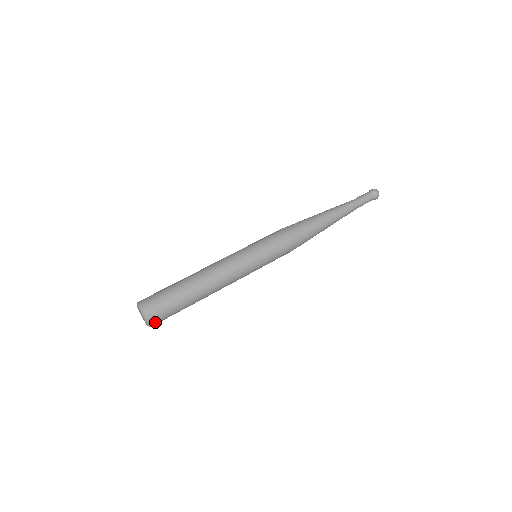
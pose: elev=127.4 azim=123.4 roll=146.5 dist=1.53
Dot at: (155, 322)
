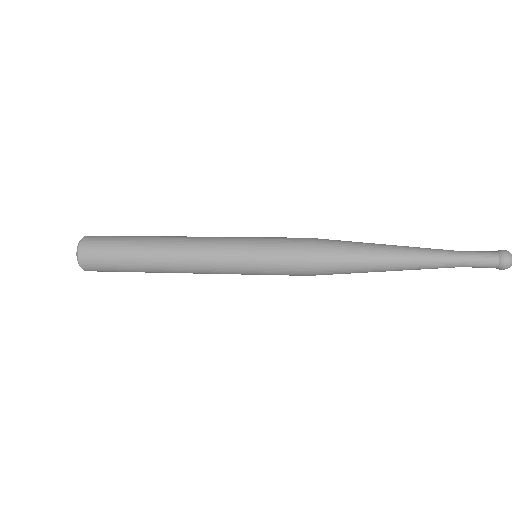
Dot at: (86, 262)
